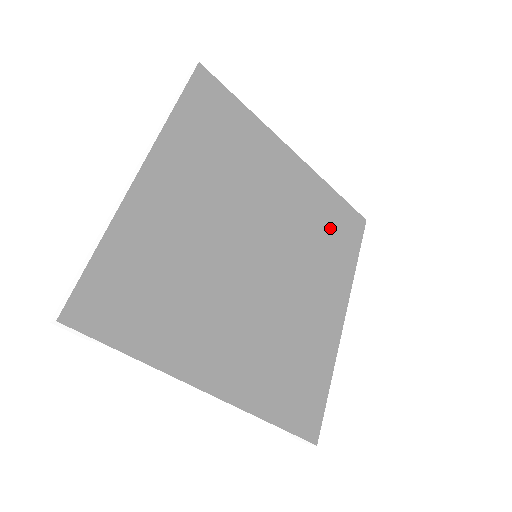
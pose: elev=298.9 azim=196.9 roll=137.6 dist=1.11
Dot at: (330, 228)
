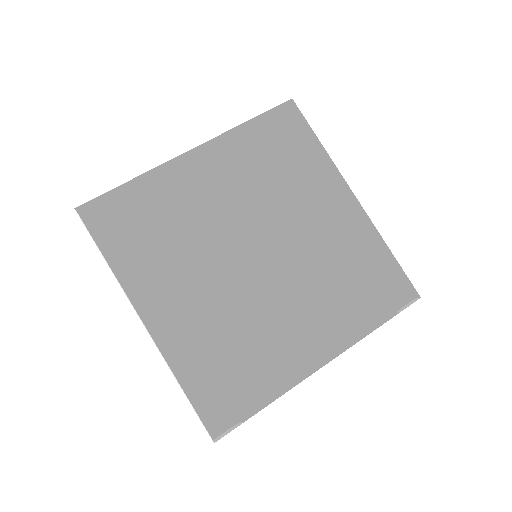
Dot at: (275, 155)
